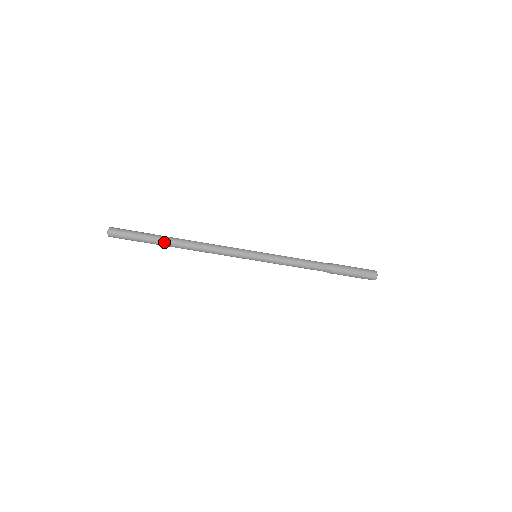
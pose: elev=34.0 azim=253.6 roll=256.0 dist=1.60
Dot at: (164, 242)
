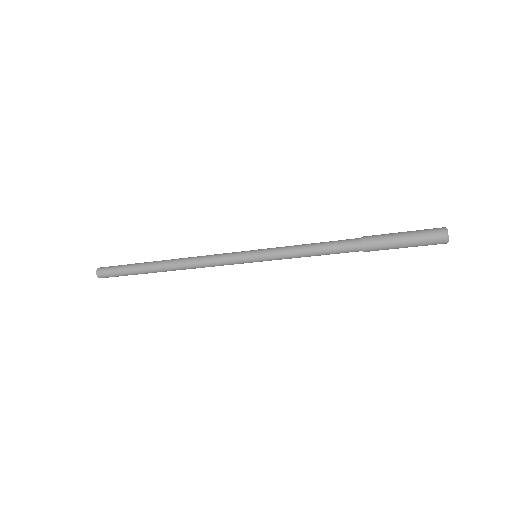
Dot at: occluded
